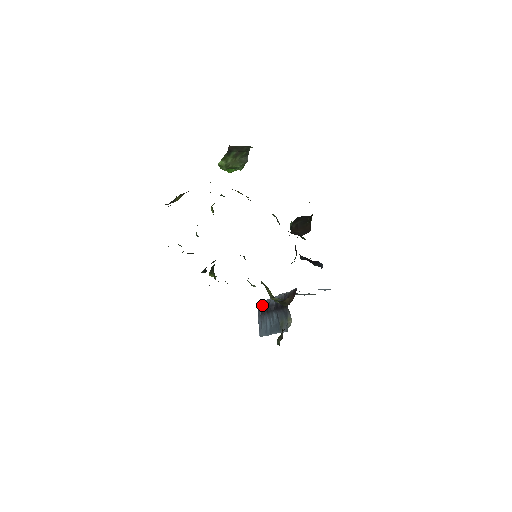
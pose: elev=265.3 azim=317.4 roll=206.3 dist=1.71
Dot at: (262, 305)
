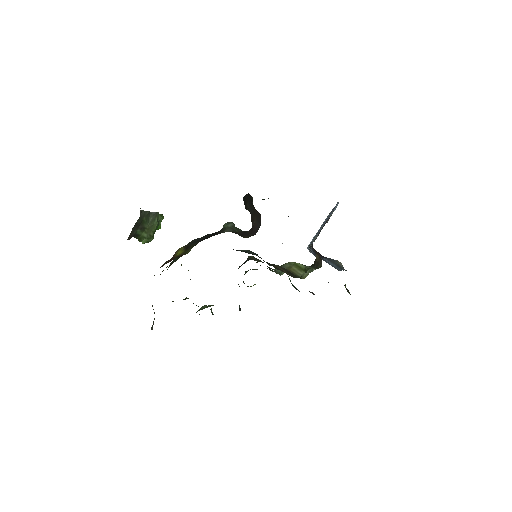
Dot at: occluded
